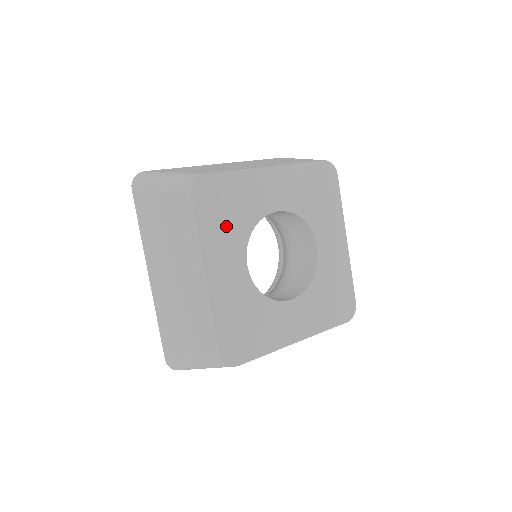
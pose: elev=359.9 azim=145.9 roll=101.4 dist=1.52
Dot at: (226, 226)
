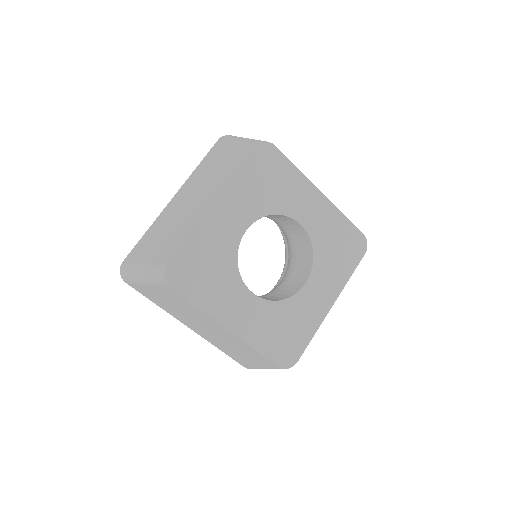
Dot at: (215, 282)
